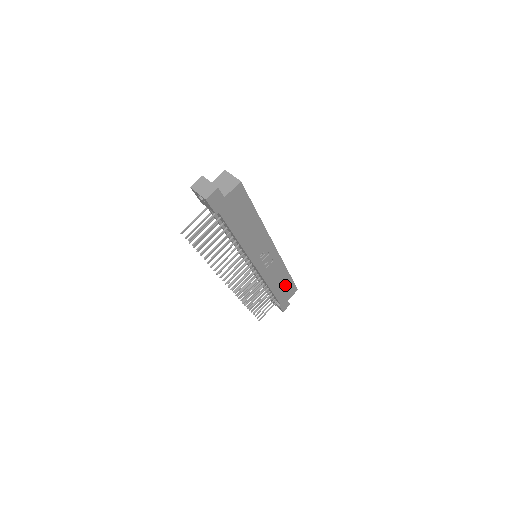
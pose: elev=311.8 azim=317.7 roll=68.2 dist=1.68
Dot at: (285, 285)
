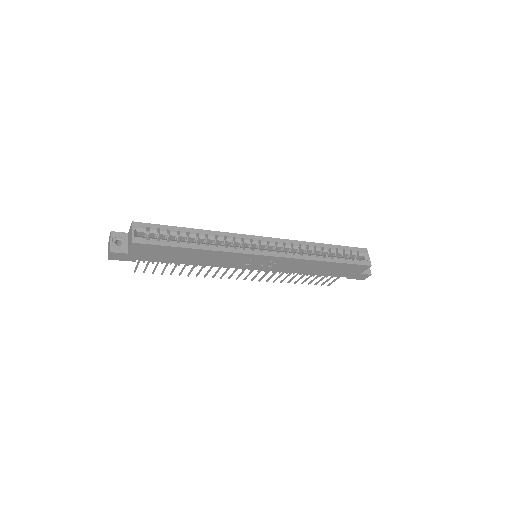
Dot at: (335, 267)
